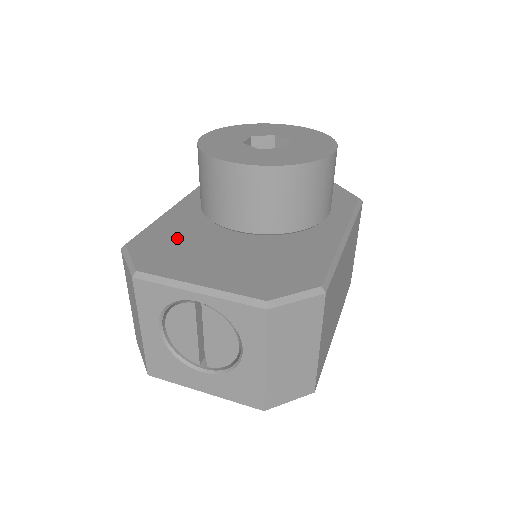
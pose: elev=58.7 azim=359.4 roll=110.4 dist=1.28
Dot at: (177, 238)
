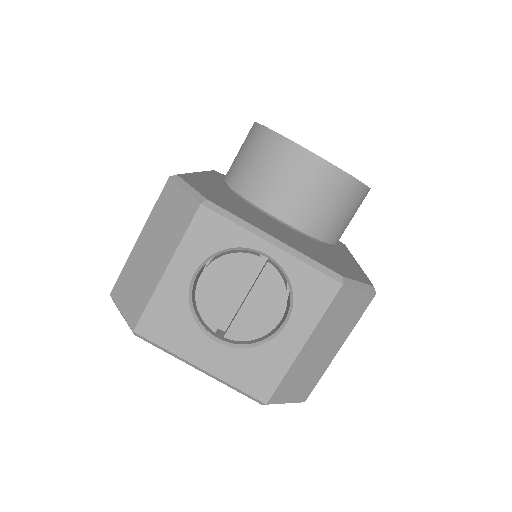
Dot at: (224, 195)
